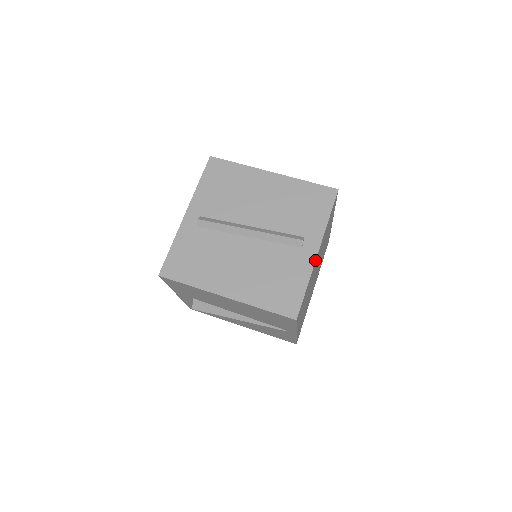
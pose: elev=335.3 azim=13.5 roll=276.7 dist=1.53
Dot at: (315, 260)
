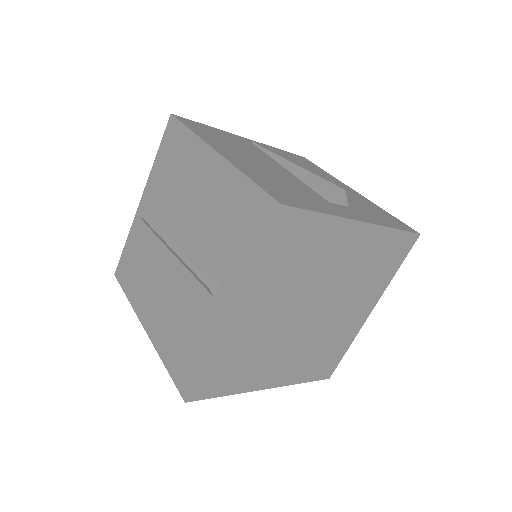
Dot at: (221, 326)
